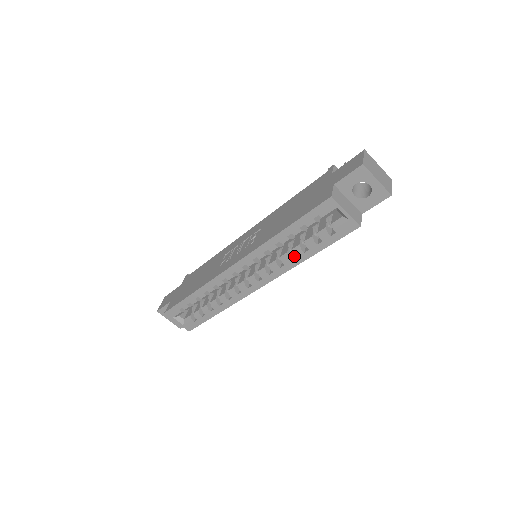
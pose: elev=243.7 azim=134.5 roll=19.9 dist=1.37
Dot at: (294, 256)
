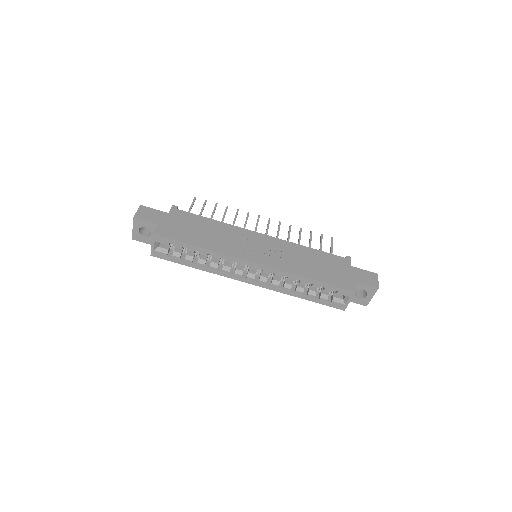
Dot at: (292, 289)
